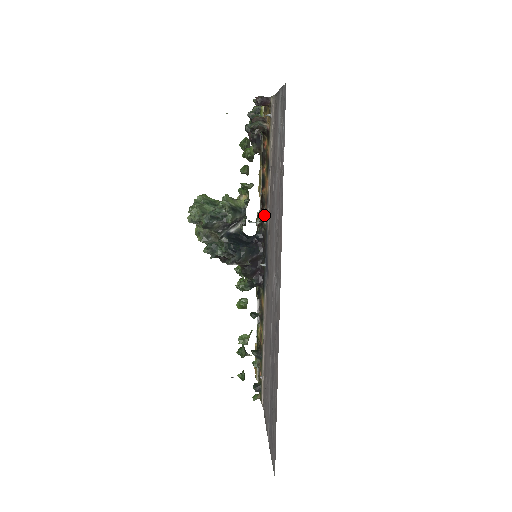
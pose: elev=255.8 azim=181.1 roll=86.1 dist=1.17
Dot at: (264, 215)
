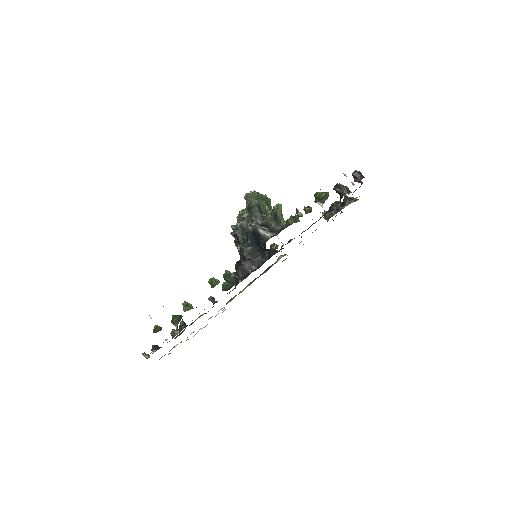
Dot at: (289, 242)
